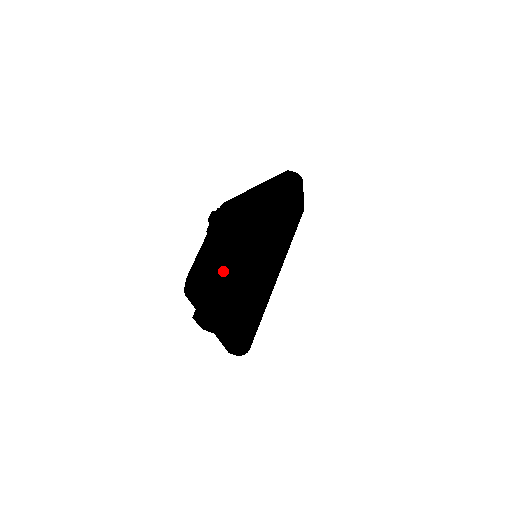
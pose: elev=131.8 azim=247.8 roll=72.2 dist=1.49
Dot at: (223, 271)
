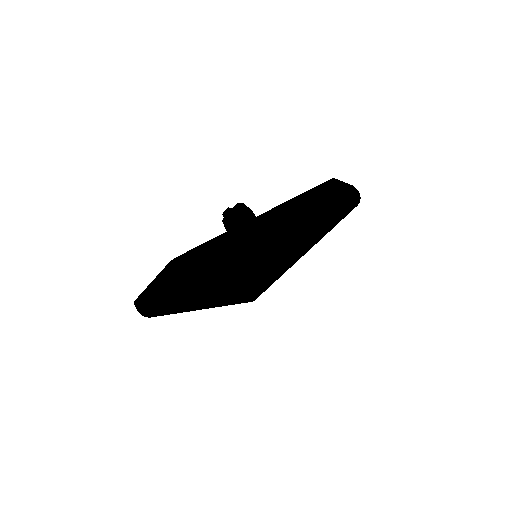
Dot at: (160, 307)
